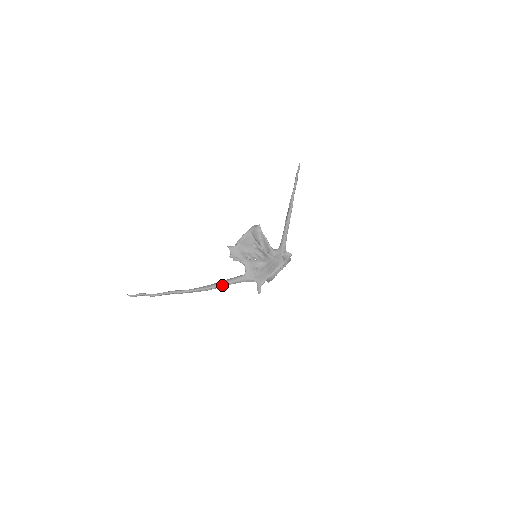
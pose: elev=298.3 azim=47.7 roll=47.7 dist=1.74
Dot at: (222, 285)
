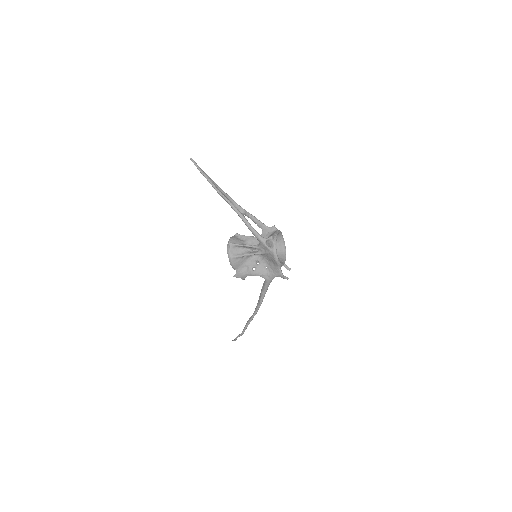
Dot at: (264, 296)
